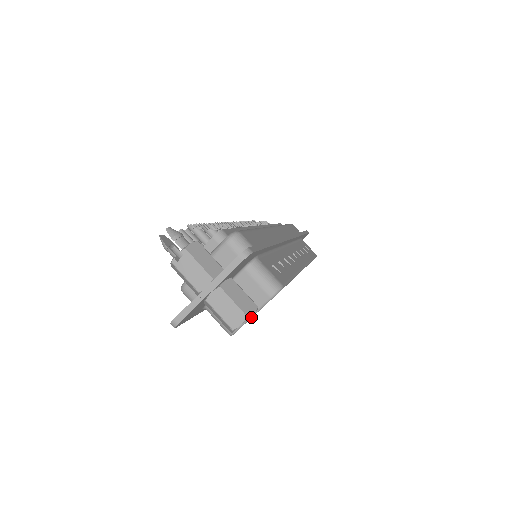
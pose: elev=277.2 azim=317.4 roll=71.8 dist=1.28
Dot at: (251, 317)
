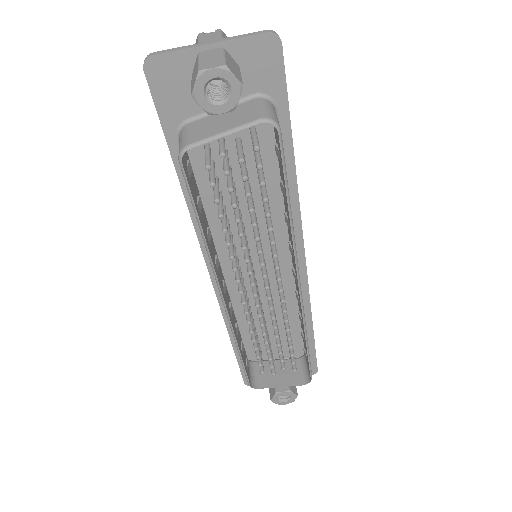
Dot at: (221, 136)
